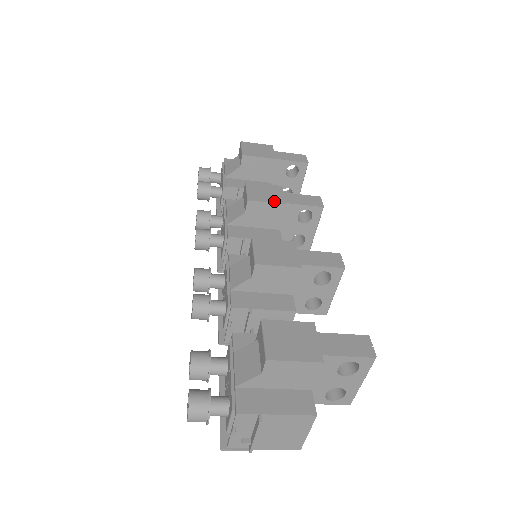
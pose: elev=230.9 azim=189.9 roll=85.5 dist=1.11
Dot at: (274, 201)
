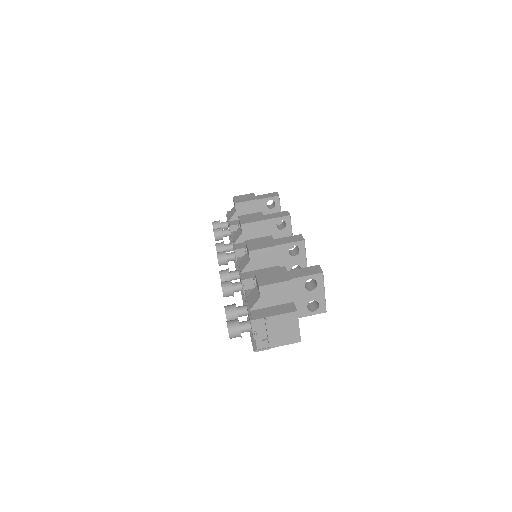
Dot at: (257, 220)
